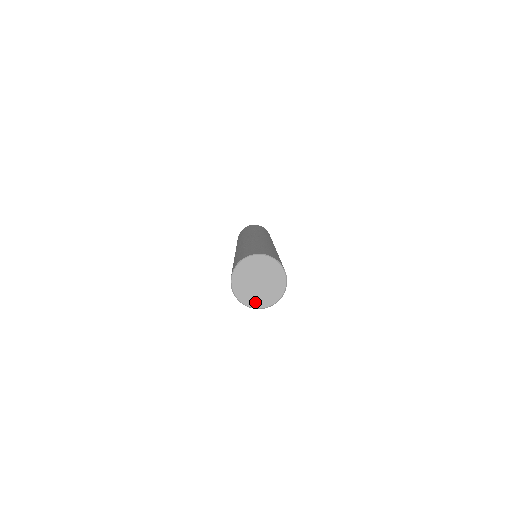
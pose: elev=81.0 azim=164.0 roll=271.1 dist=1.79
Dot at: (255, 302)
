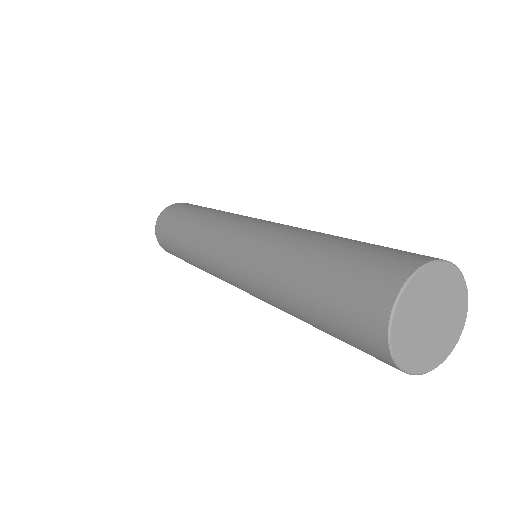
Dot at: (405, 352)
